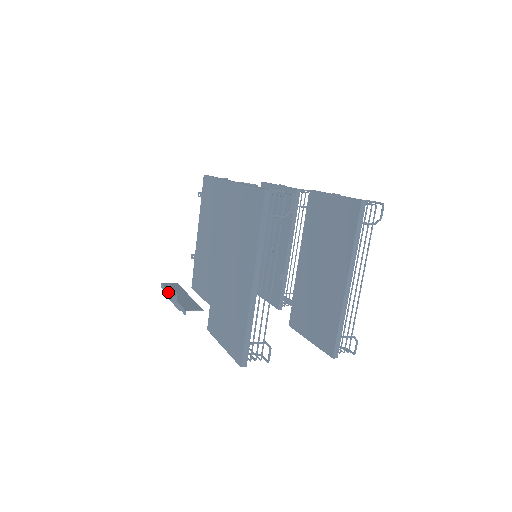
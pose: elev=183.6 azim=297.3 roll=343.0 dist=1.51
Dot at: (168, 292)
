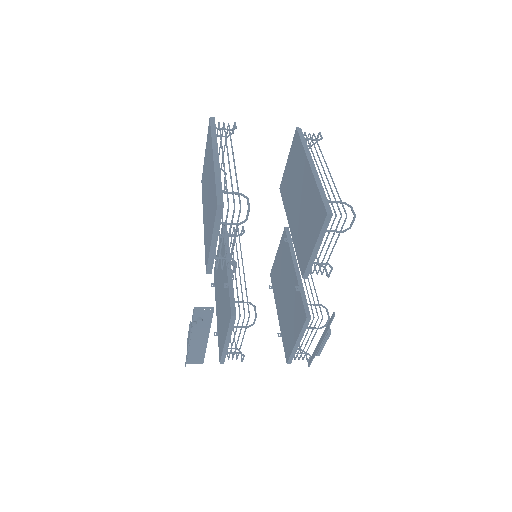
Dot at: (187, 345)
